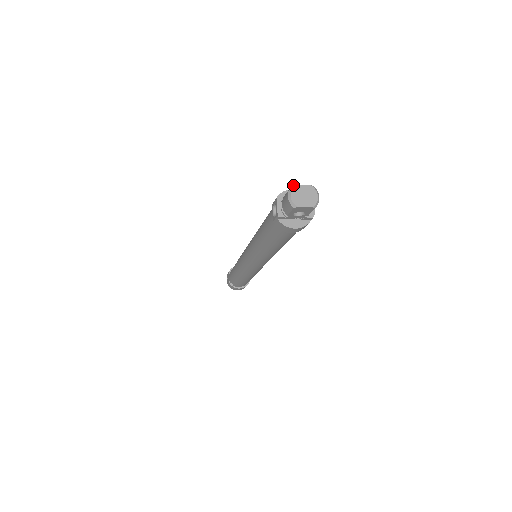
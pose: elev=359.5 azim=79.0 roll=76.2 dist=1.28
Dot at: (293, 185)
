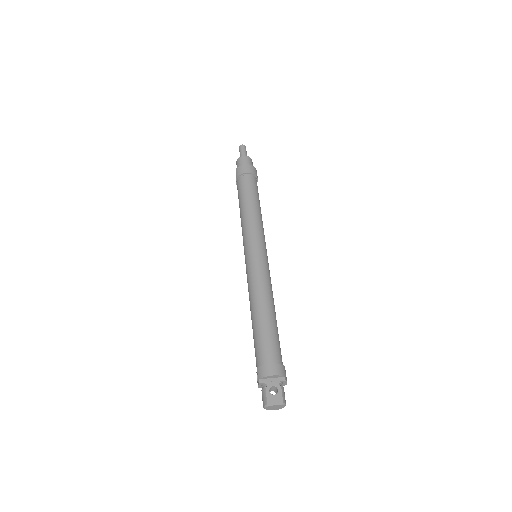
Dot at: (268, 405)
